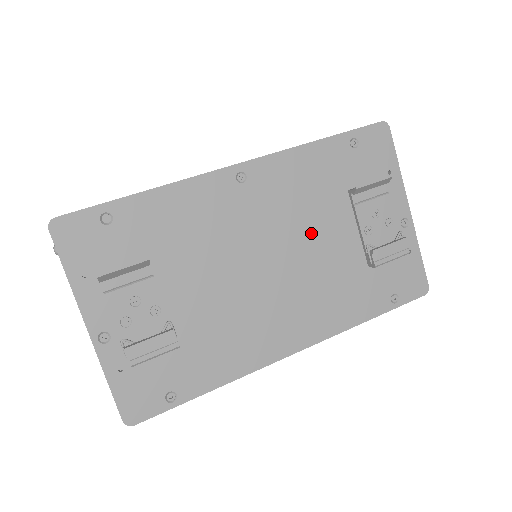
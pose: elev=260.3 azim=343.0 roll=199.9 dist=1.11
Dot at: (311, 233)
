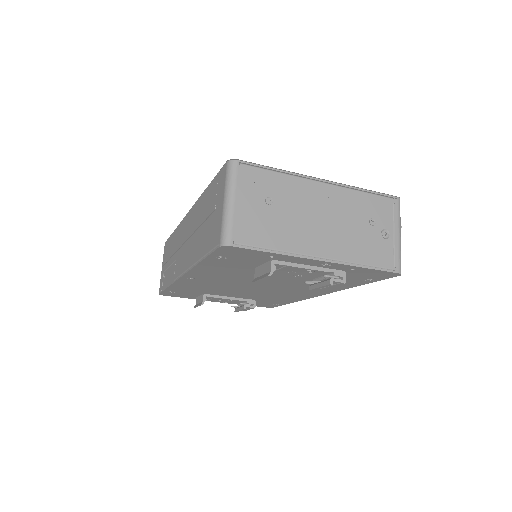
Dot at: occluded
